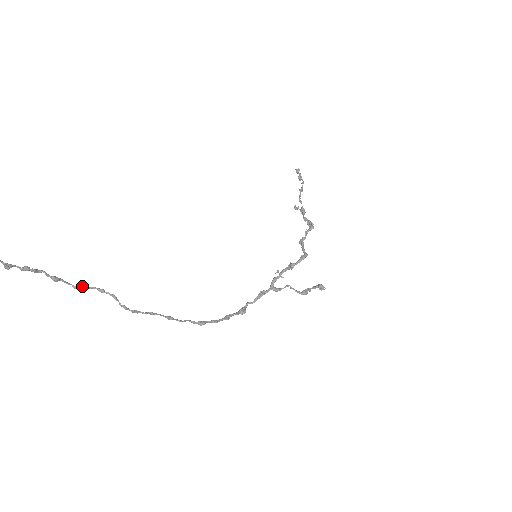
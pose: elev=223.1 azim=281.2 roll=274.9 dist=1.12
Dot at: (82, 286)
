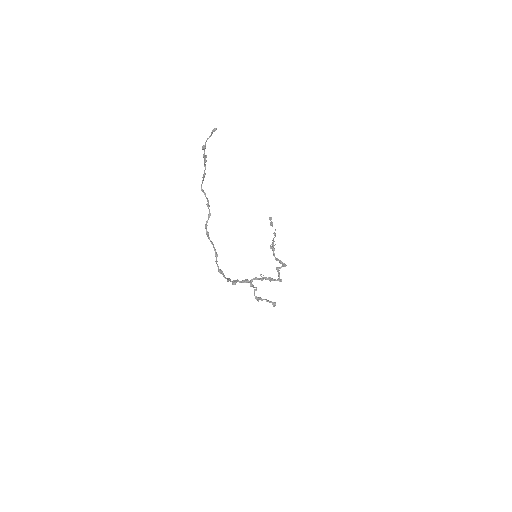
Dot at: (205, 193)
